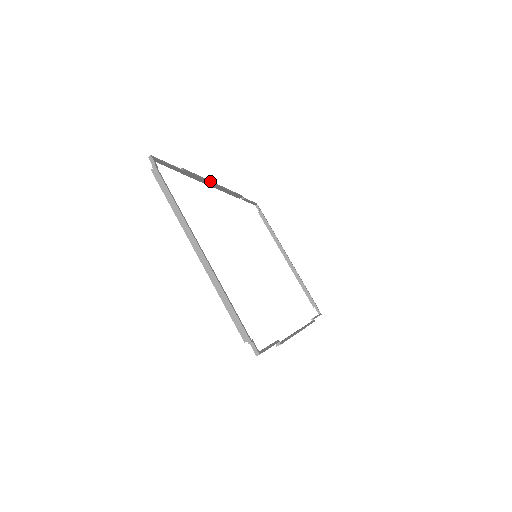
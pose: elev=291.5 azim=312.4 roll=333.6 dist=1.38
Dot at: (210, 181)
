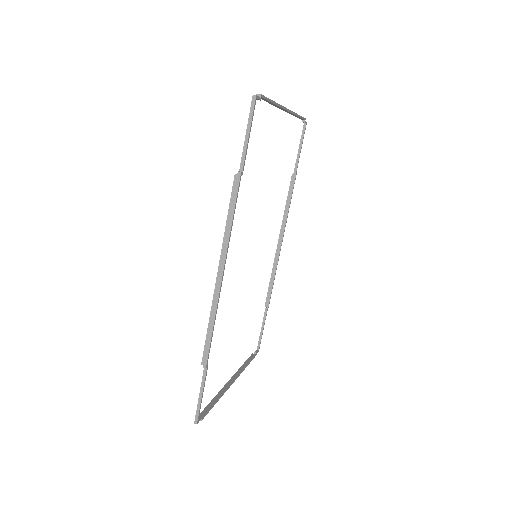
Dot at: occluded
